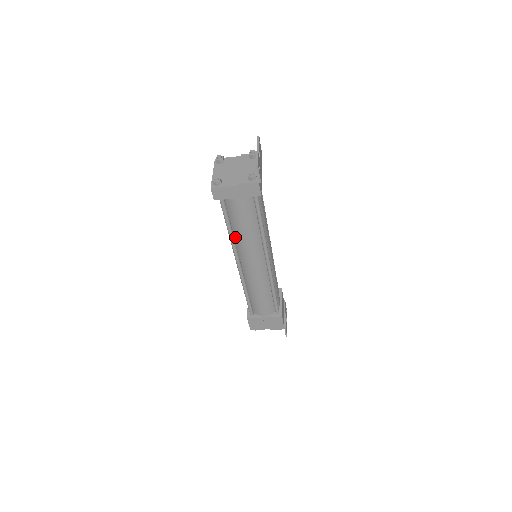
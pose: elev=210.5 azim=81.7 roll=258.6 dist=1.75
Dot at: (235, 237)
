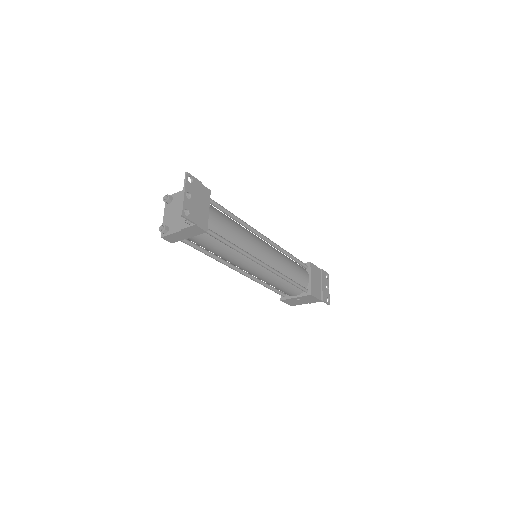
Dot at: occluded
